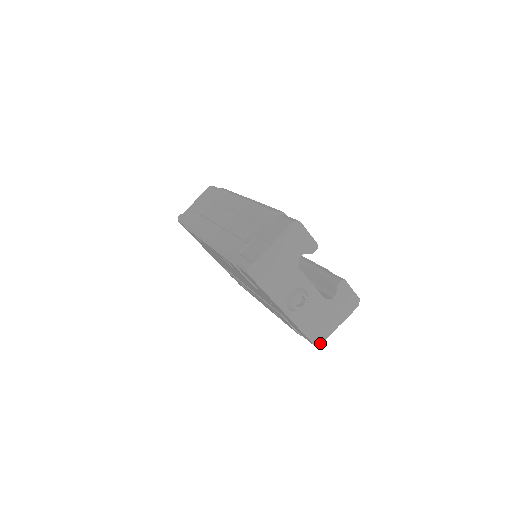
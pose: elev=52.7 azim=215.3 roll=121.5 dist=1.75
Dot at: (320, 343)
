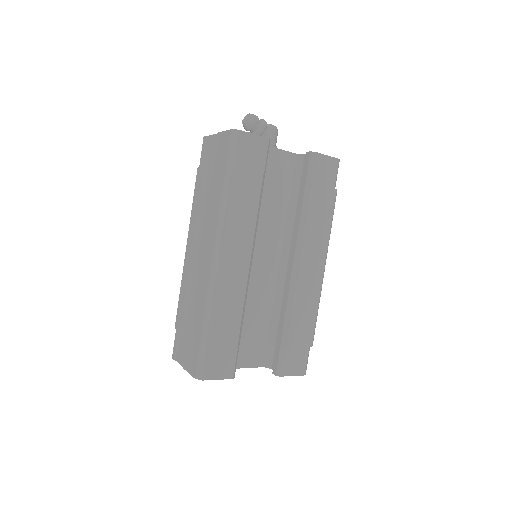
Dot at: occluded
